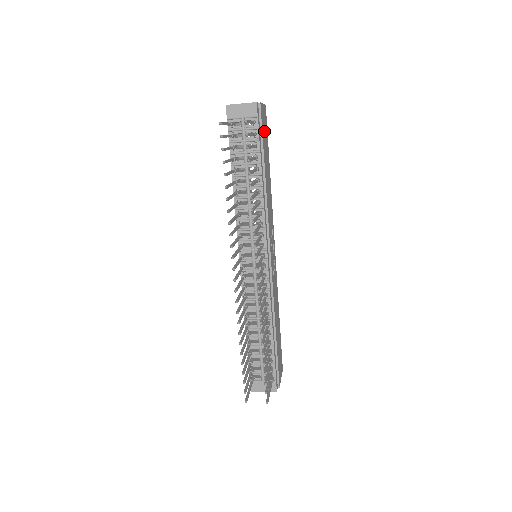
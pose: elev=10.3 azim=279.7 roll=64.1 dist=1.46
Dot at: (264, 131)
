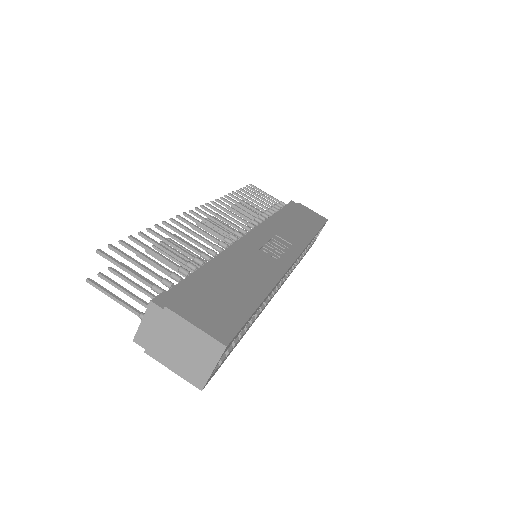
Dot at: (305, 214)
